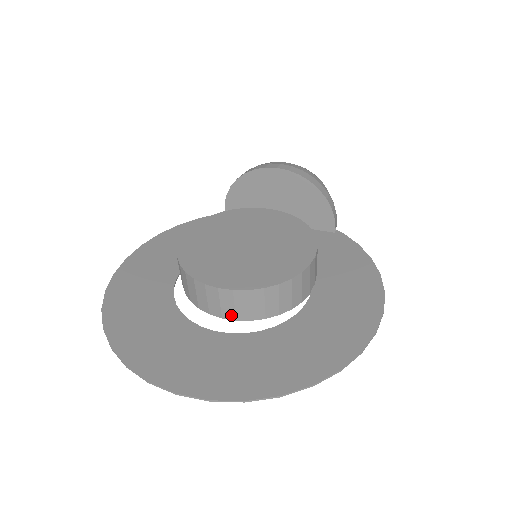
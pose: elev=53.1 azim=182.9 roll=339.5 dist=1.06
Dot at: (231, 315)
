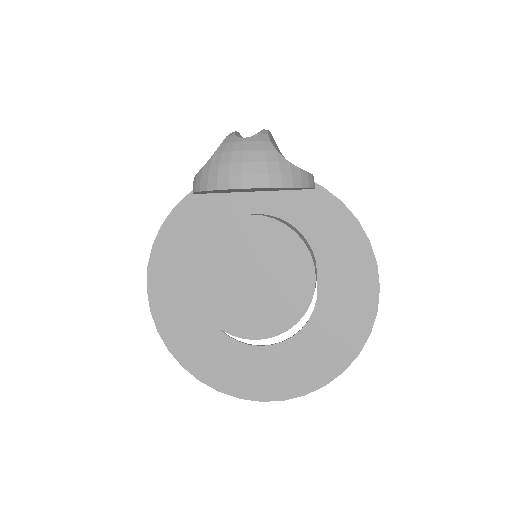
Dot at: occluded
